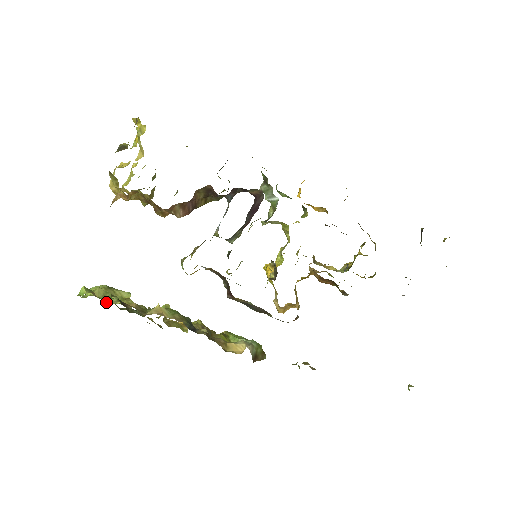
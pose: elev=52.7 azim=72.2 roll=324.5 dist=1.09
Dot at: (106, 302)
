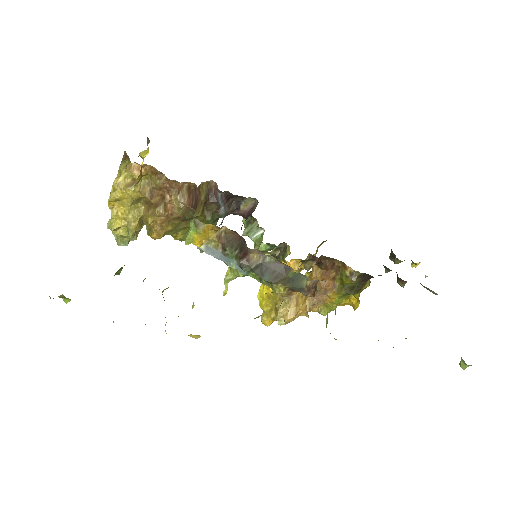
Dot at: occluded
